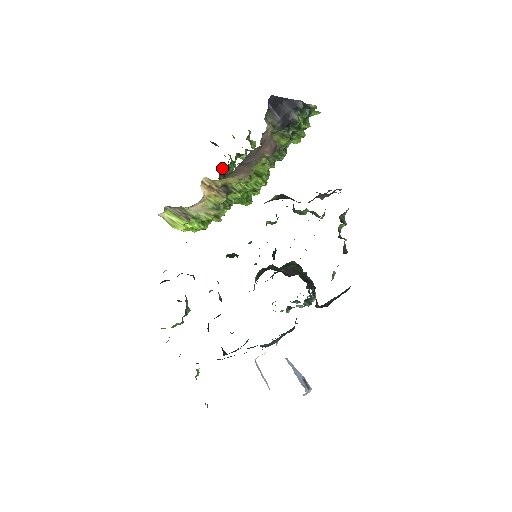
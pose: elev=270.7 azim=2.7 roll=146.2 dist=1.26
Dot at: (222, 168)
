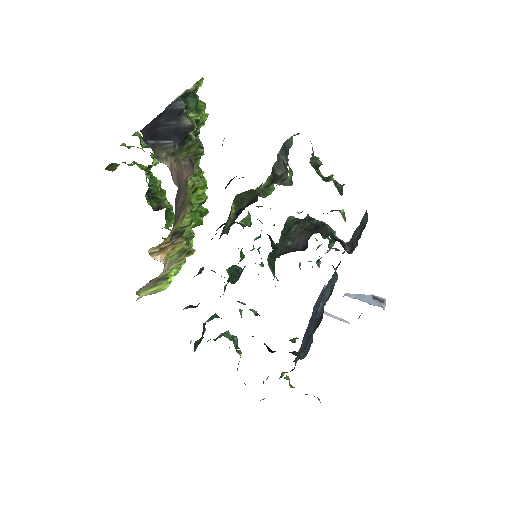
Dot at: occluded
